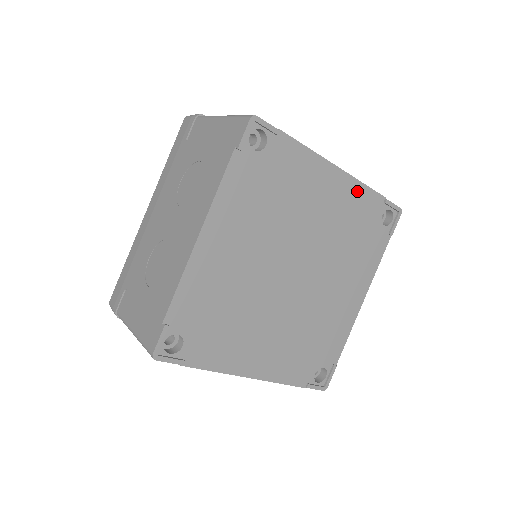
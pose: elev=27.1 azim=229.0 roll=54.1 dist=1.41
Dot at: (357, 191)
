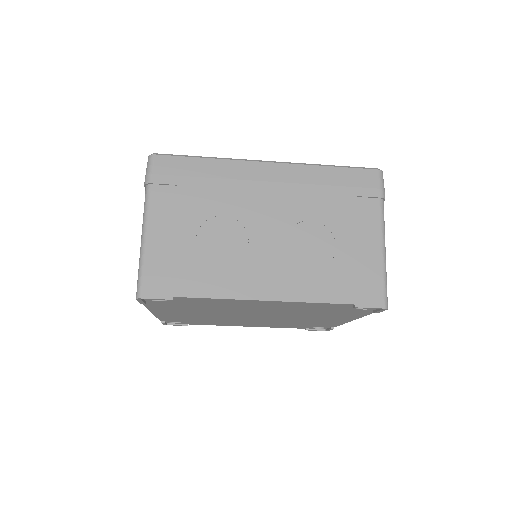
Dot at: (336, 323)
